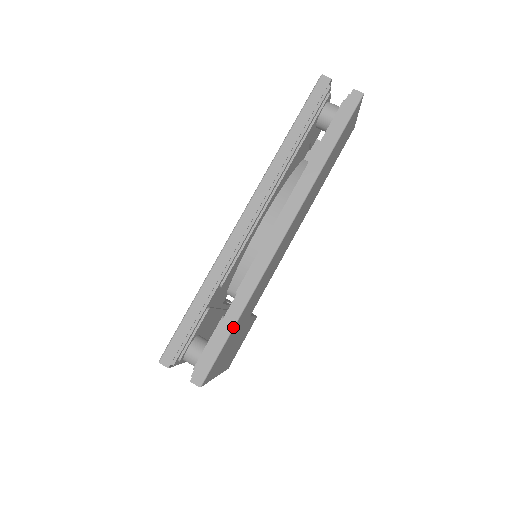
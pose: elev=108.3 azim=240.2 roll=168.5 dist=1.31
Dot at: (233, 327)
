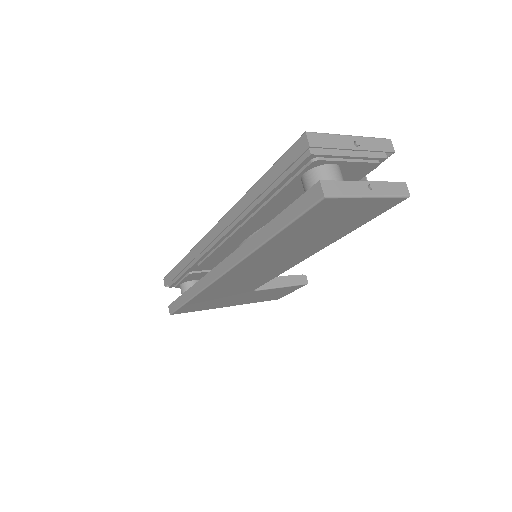
Dot at: (187, 301)
